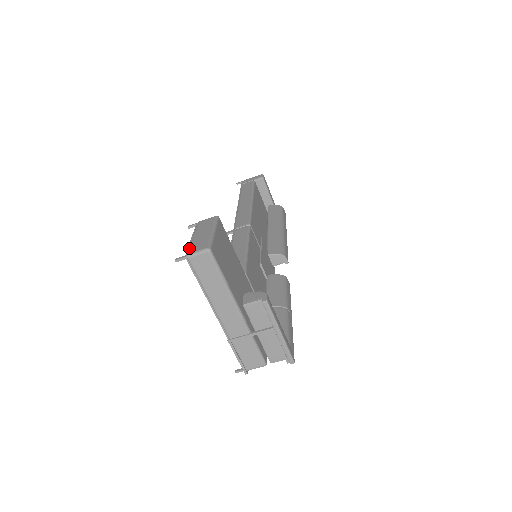
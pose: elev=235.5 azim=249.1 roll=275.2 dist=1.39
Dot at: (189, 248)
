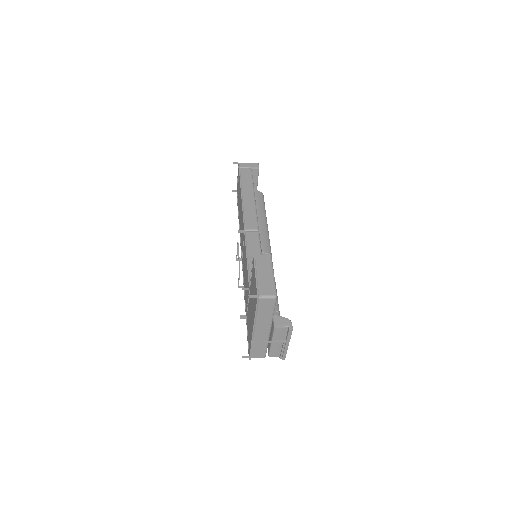
Dot at: (259, 288)
